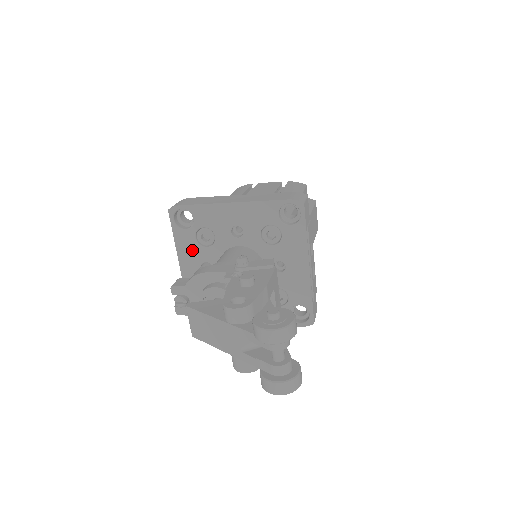
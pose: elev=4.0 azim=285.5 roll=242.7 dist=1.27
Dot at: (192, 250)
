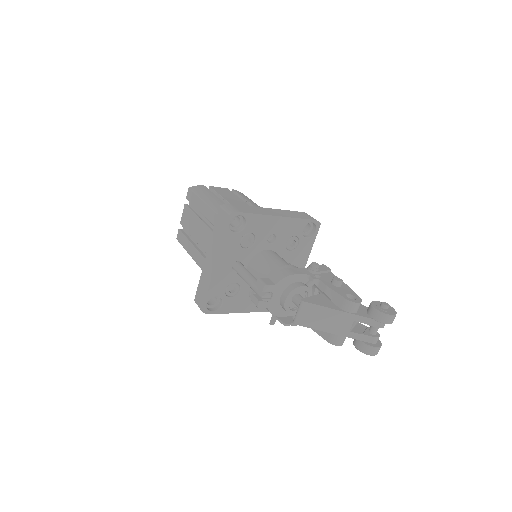
Dot at: (233, 250)
